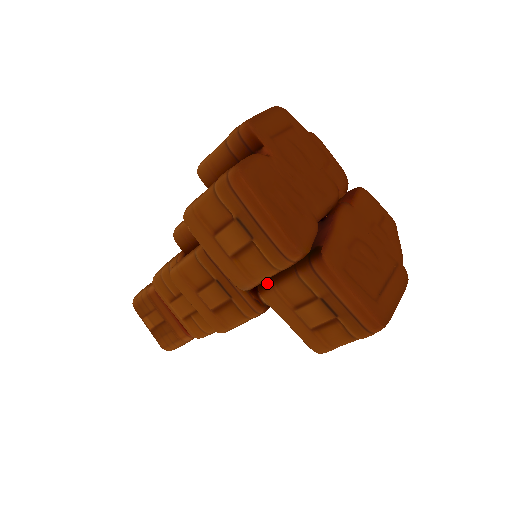
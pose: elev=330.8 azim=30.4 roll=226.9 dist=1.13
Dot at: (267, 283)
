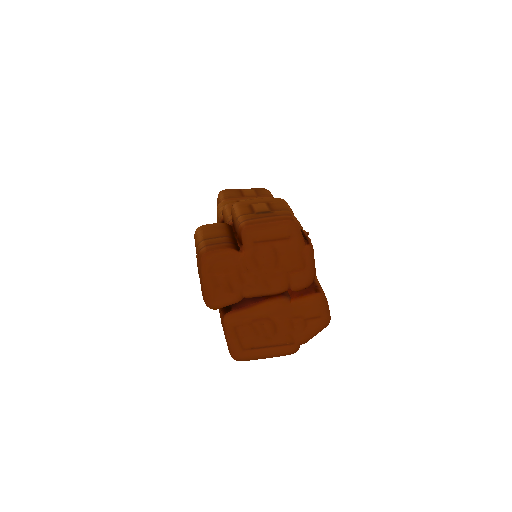
Dot at: occluded
